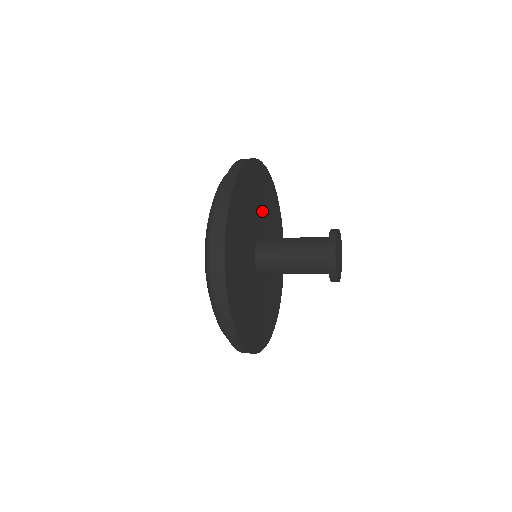
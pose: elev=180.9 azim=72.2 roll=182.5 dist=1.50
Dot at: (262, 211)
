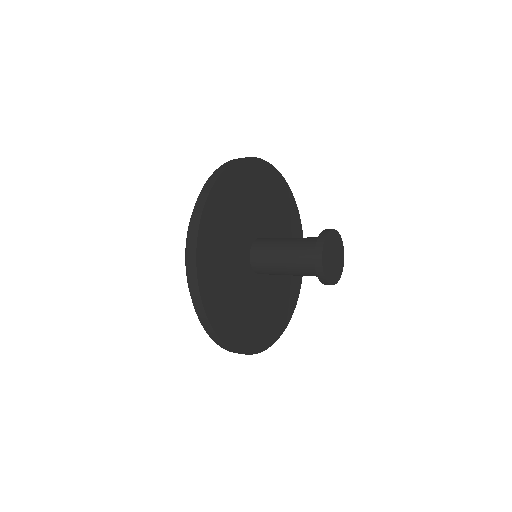
Dot at: (266, 211)
